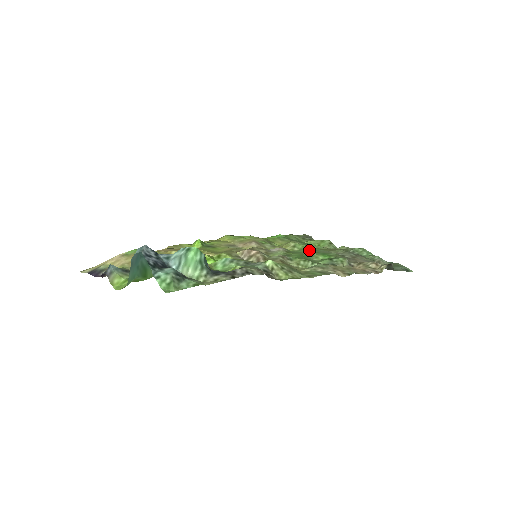
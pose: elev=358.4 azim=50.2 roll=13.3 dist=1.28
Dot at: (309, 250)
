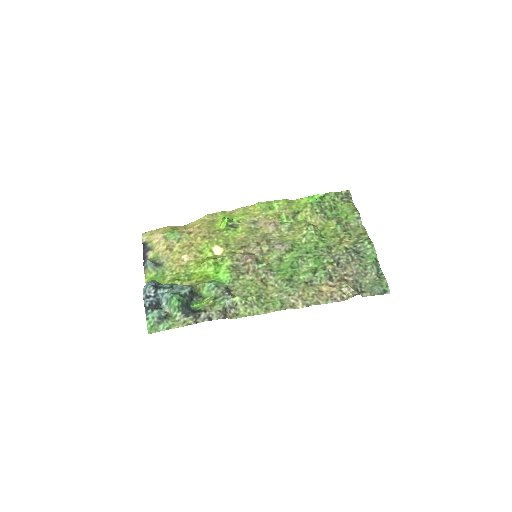
Dot at: (311, 248)
